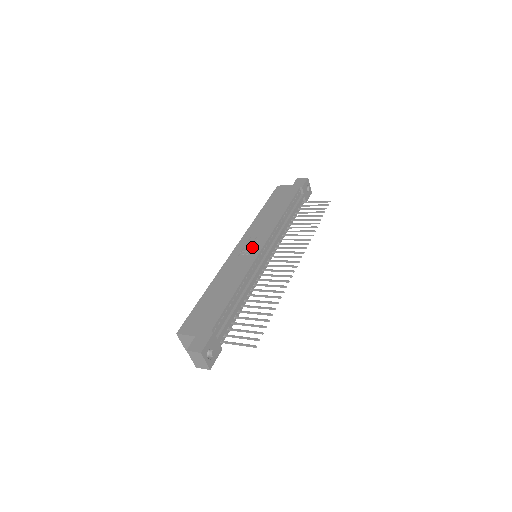
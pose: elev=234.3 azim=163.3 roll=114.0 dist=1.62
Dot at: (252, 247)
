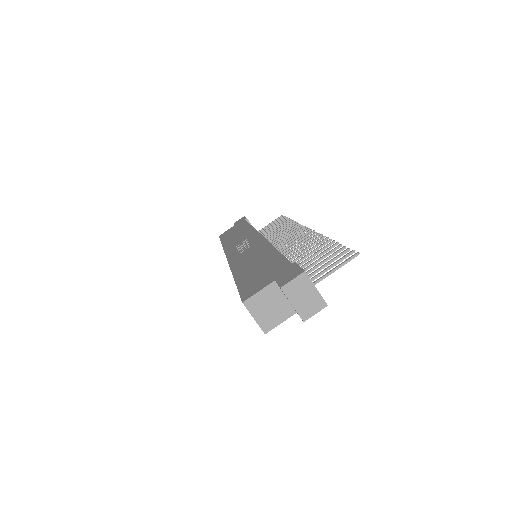
Dot at: (247, 244)
